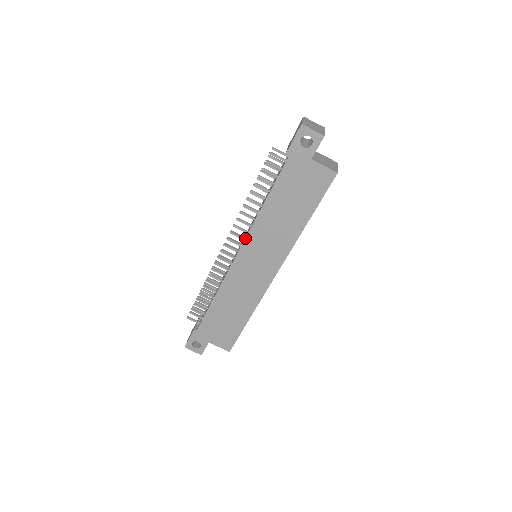
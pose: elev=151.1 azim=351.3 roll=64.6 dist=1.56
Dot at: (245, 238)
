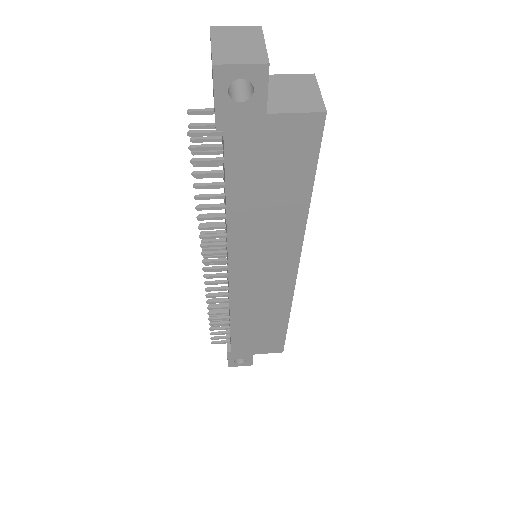
Dot at: (227, 256)
